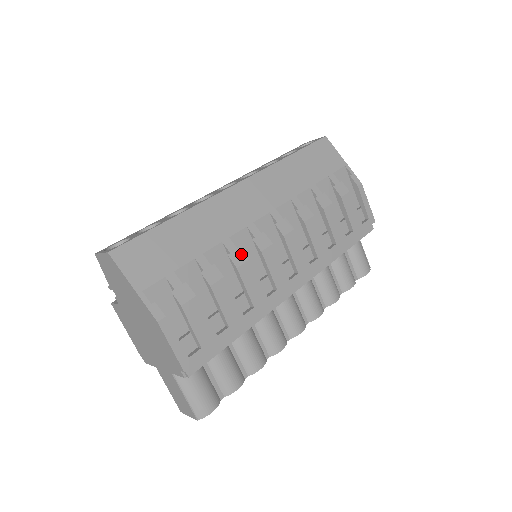
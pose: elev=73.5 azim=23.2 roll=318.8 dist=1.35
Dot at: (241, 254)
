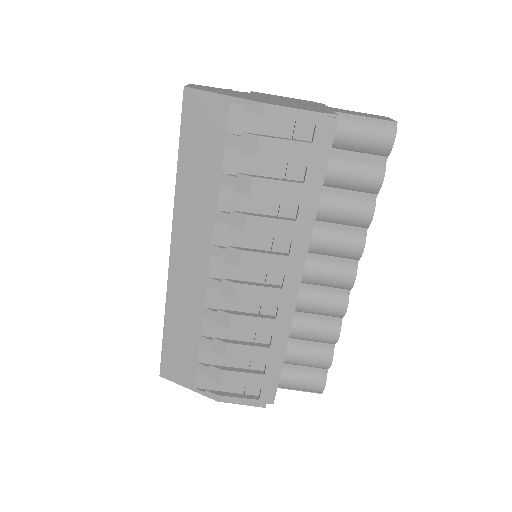
Dot at: (222, 314)
